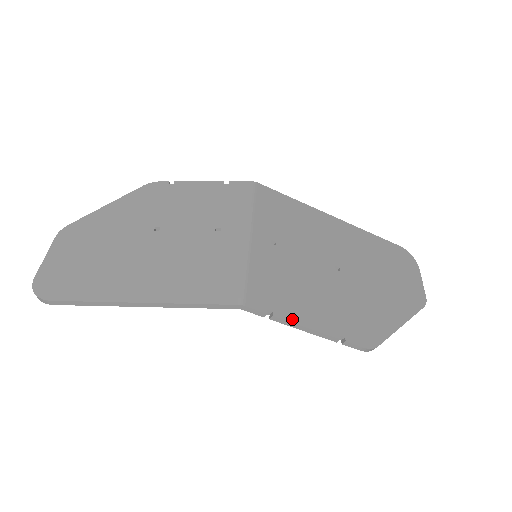
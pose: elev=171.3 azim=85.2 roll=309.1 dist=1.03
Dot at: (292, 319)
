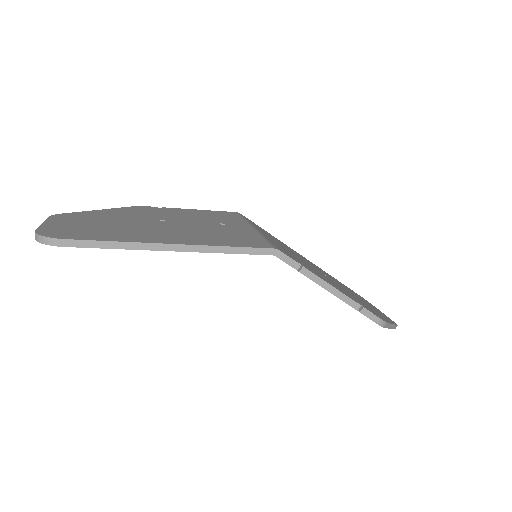
Dot at: (318, 276)
